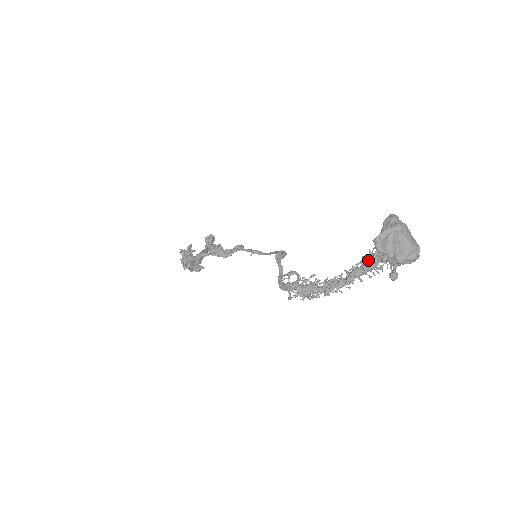
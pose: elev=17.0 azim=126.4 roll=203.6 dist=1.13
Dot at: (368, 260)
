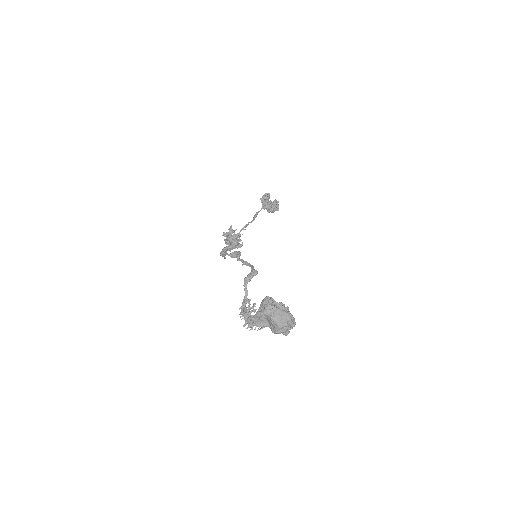
Dot at: occluded
